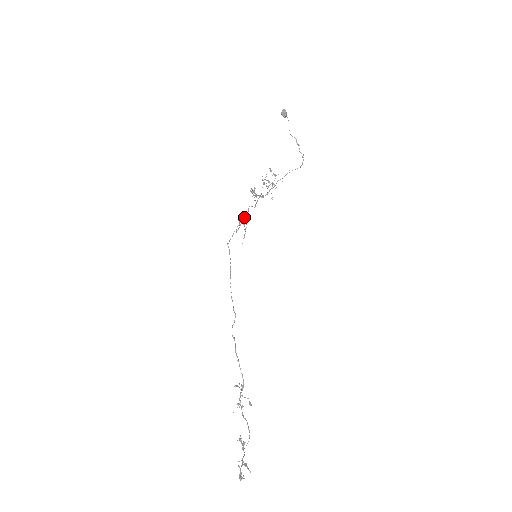
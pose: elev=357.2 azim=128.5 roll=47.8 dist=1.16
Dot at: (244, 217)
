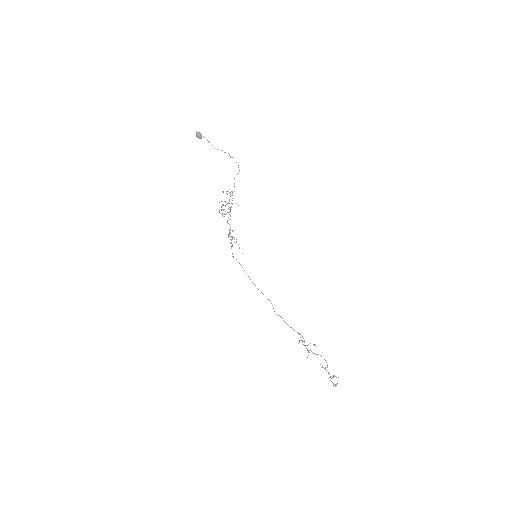
Dot at: (229, 231)
